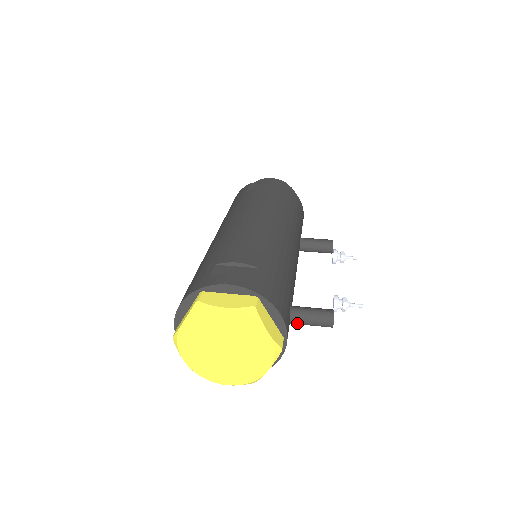
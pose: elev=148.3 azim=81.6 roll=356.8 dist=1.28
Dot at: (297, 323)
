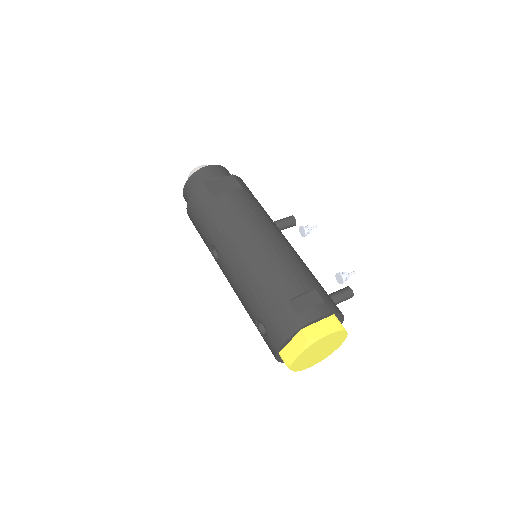
Dot at: occluded
